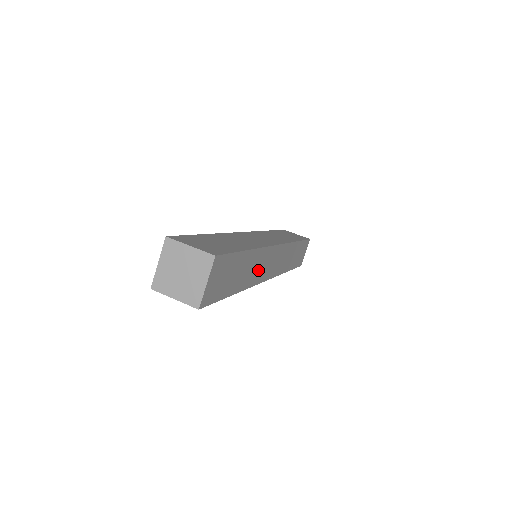
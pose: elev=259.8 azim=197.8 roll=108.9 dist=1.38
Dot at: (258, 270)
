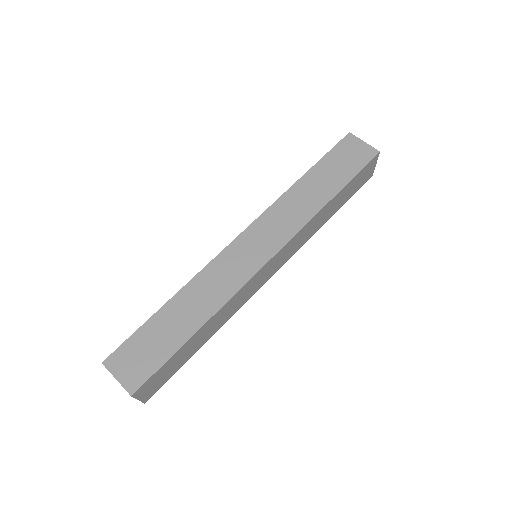
Dot at: (237, 303)
